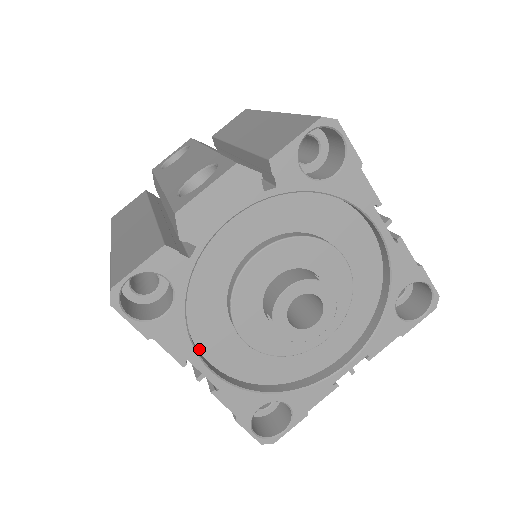
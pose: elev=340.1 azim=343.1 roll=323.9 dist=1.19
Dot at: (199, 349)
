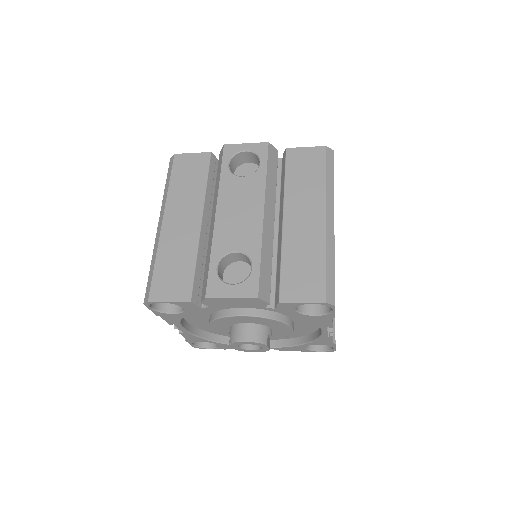
Dot at: (184, 317)
